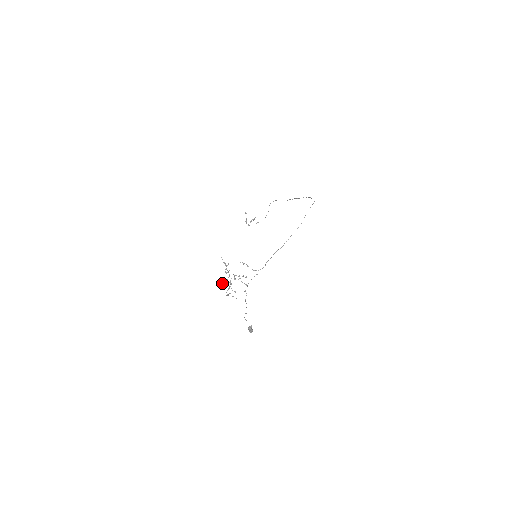
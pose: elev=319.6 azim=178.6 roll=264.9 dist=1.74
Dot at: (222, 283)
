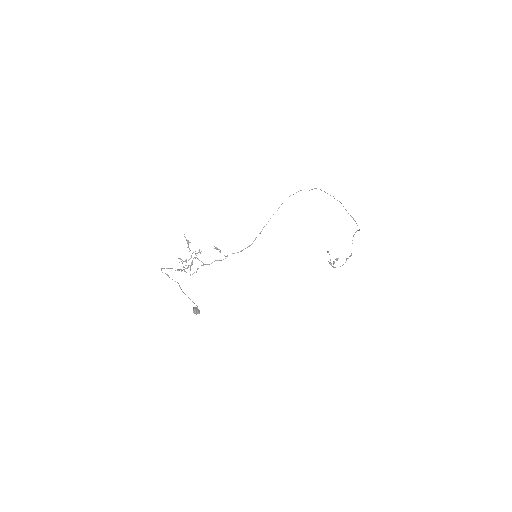
Dot at: (178, 258)
